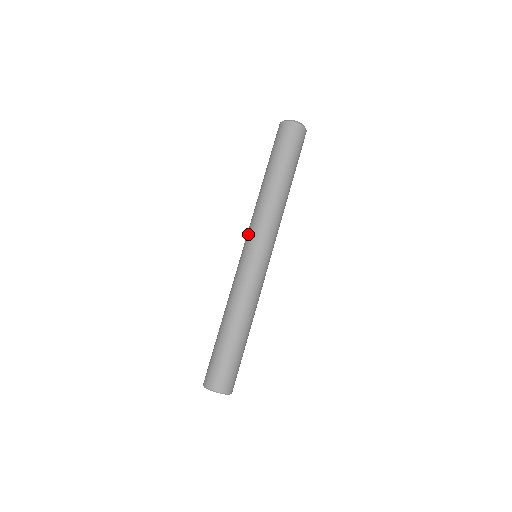
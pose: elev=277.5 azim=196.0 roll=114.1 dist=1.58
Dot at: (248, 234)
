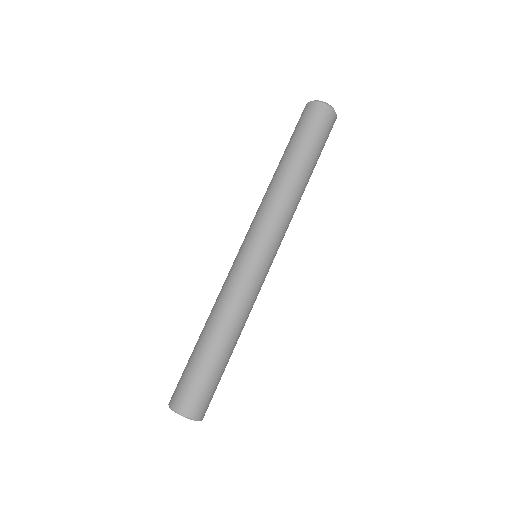
Dot at: (251, 228)
